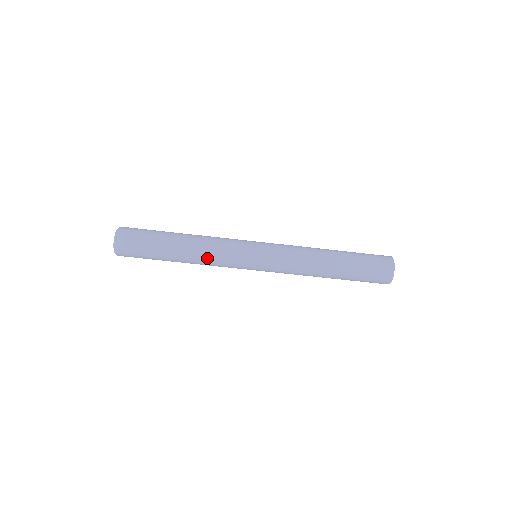
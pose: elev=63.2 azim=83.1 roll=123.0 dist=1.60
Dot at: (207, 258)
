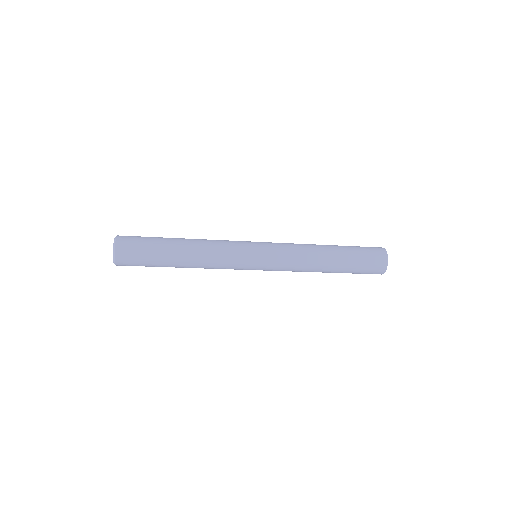
Dot at: (208, 268)
